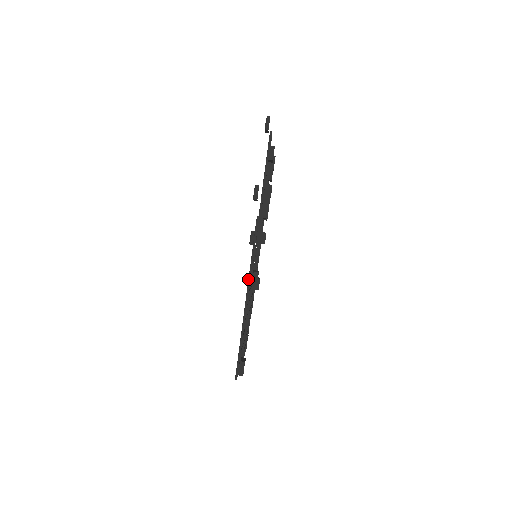
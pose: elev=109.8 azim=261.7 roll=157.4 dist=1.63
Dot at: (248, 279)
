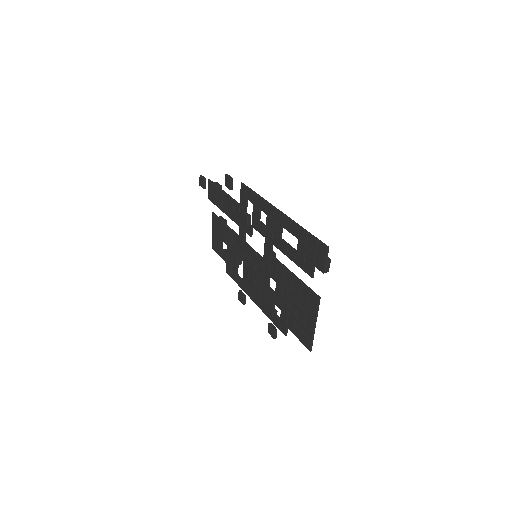
Dot at: (269, 204)
